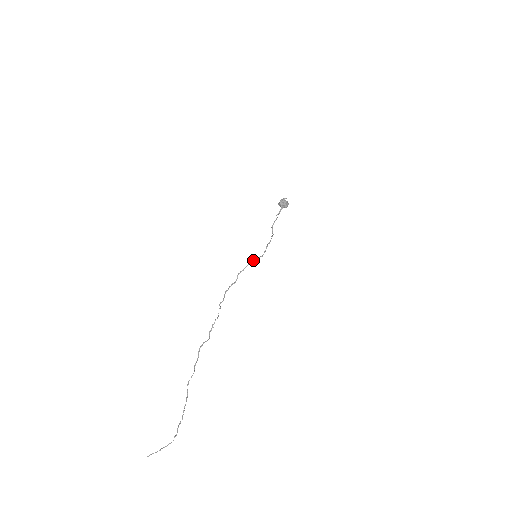
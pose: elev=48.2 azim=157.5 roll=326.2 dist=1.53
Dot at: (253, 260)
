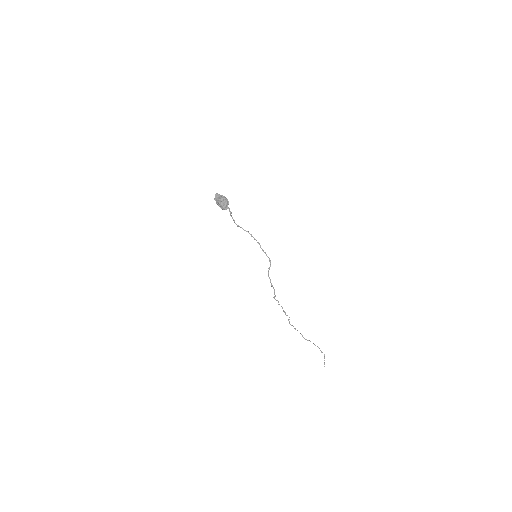
Dot at: (269, 269)
